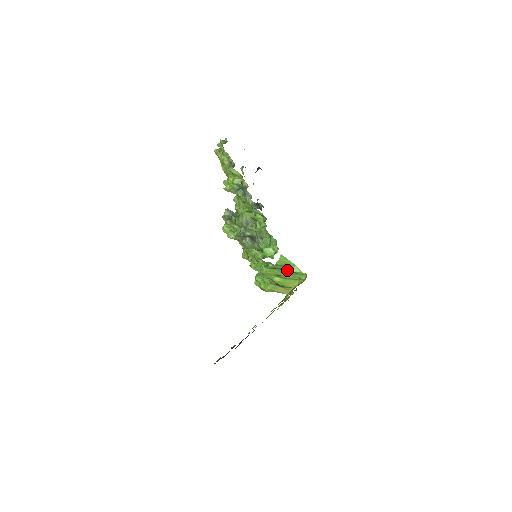
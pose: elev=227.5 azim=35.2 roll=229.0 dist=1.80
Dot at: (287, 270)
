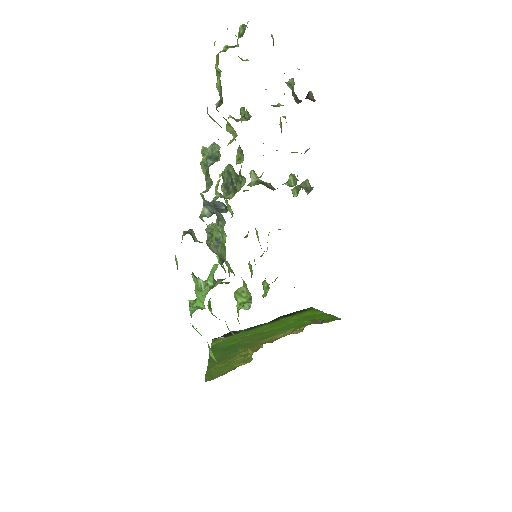
Dot at: occluded
